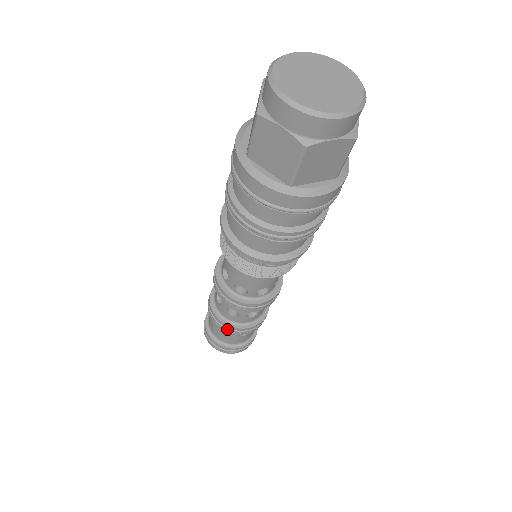
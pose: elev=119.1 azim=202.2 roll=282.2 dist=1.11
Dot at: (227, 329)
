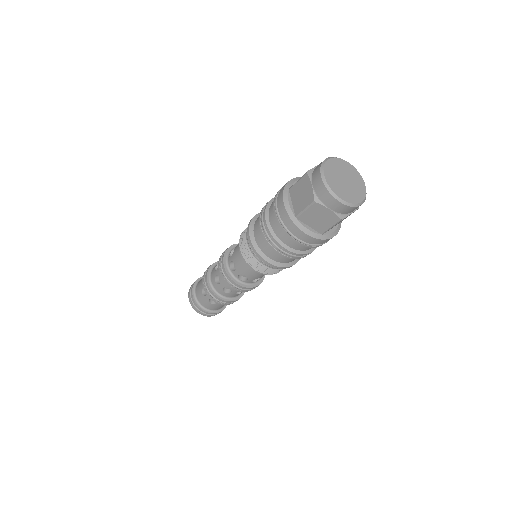
Dot at: (206, 288)
